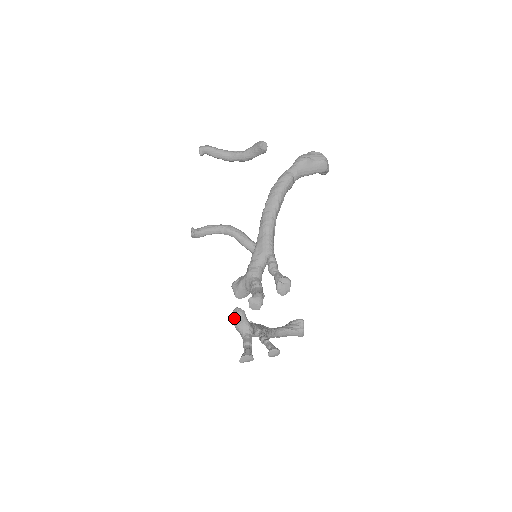
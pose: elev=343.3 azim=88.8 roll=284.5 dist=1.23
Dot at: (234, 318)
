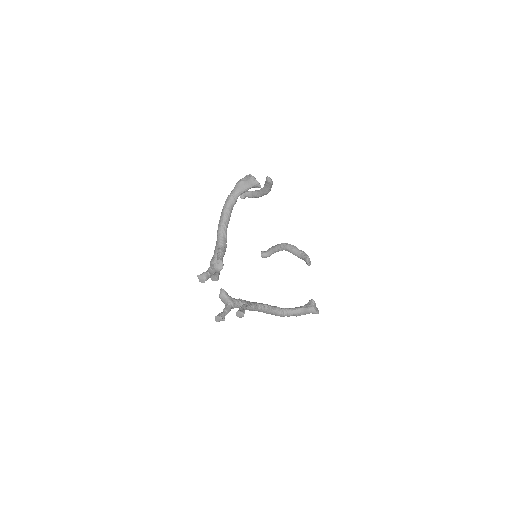
Dot at: (219, 296)
